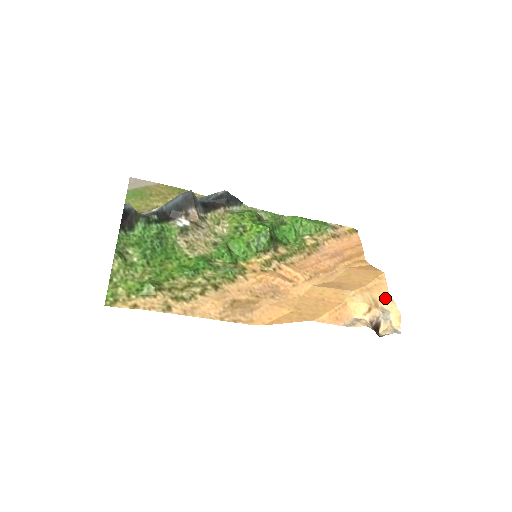
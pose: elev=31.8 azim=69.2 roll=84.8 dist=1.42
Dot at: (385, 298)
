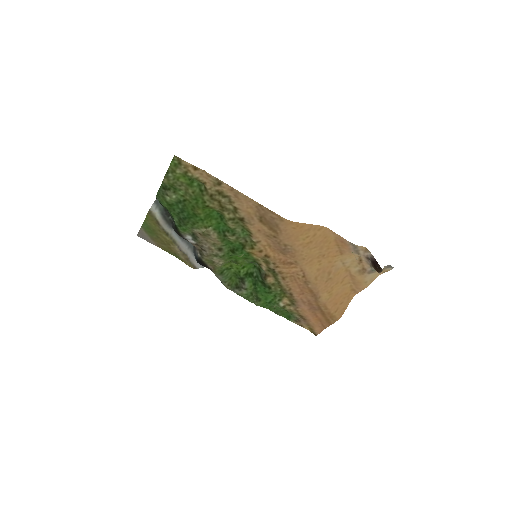
Dot at: (367, 281)
